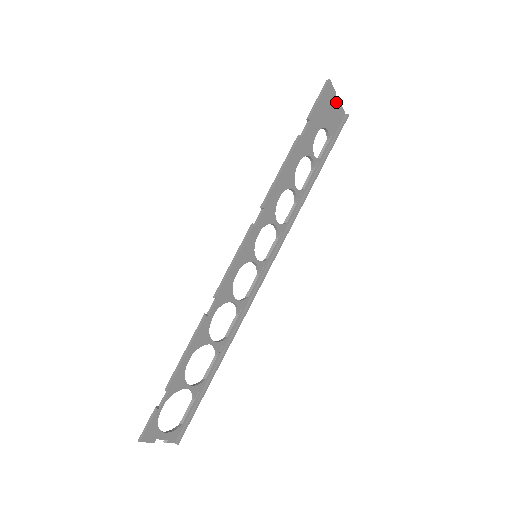
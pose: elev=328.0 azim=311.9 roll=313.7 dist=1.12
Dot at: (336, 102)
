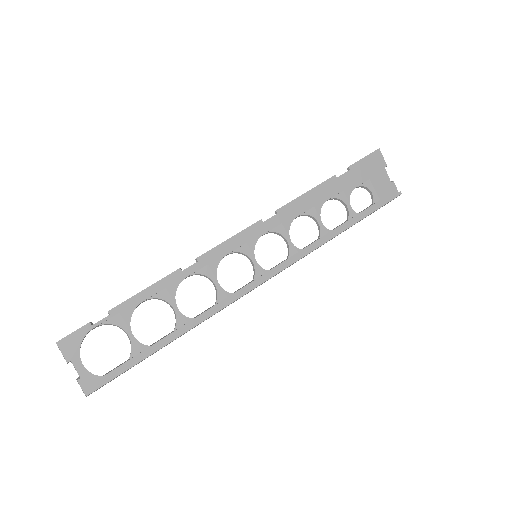
Dot at: (386, 173)
